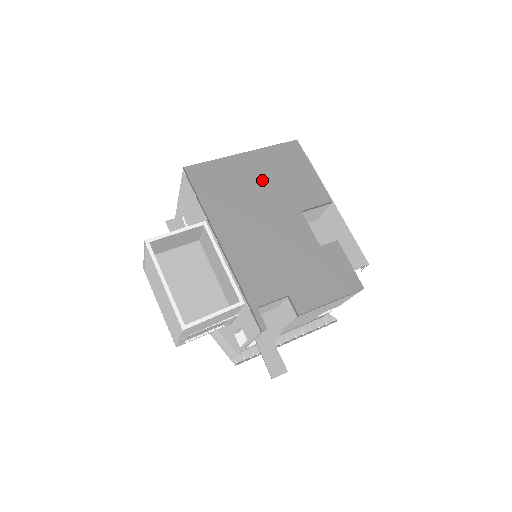
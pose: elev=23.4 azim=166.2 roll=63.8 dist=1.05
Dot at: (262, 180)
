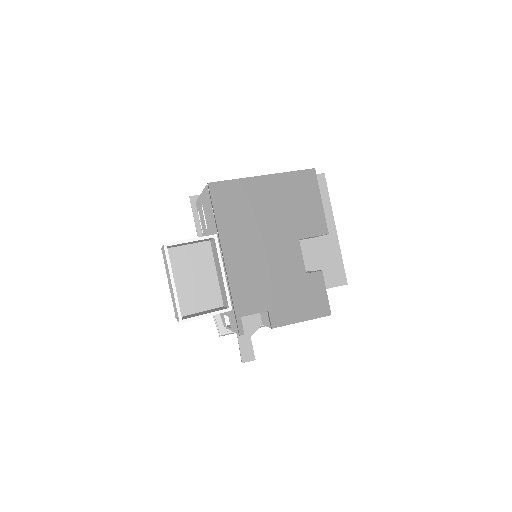
Dot at: (273, 205)
